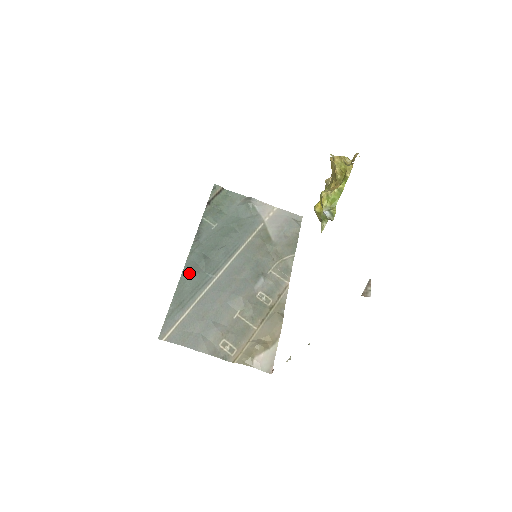
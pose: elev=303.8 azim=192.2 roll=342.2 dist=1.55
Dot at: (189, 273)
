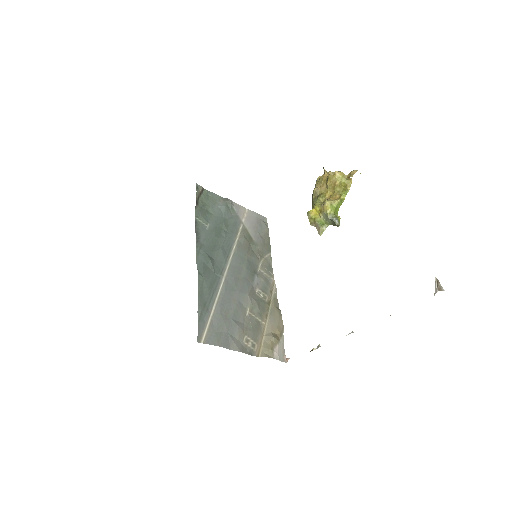
Dot at: (204, 274)
